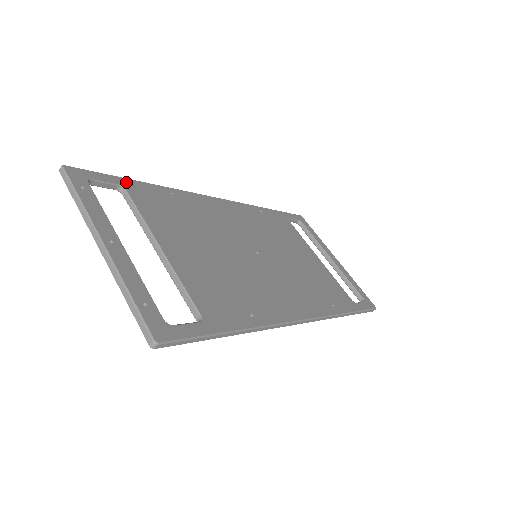
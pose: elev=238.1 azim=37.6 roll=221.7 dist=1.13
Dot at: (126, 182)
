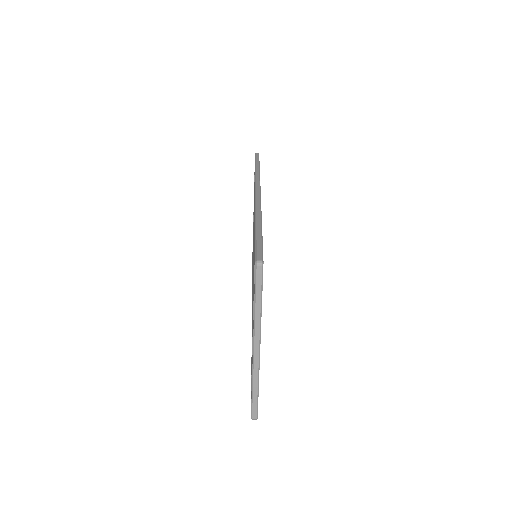
Dot at: occluded
